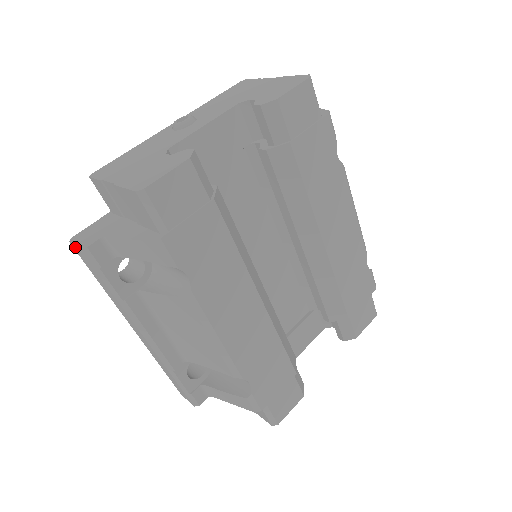
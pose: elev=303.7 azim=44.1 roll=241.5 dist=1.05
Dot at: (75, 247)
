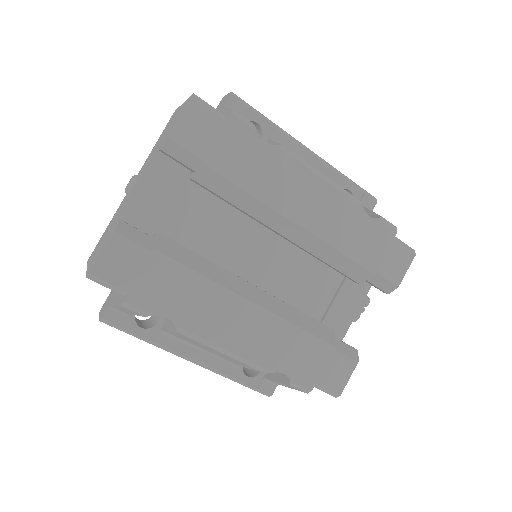
Dot at: occluded
